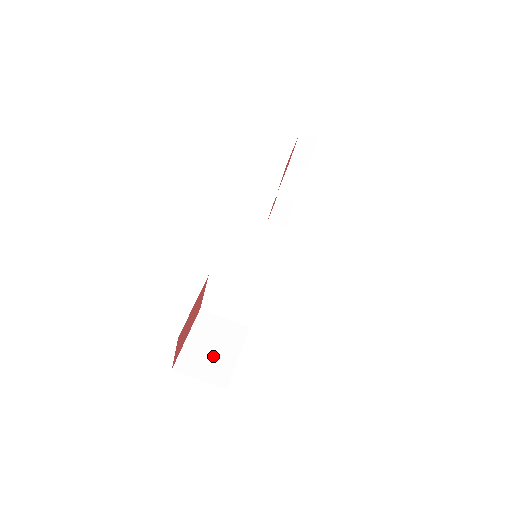
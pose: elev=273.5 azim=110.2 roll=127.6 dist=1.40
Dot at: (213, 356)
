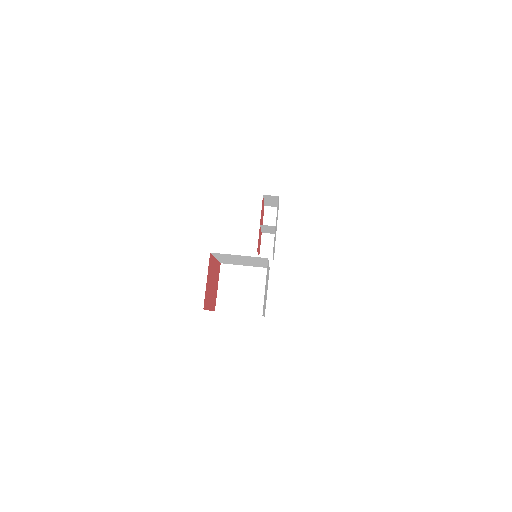
Dot at: occluded
